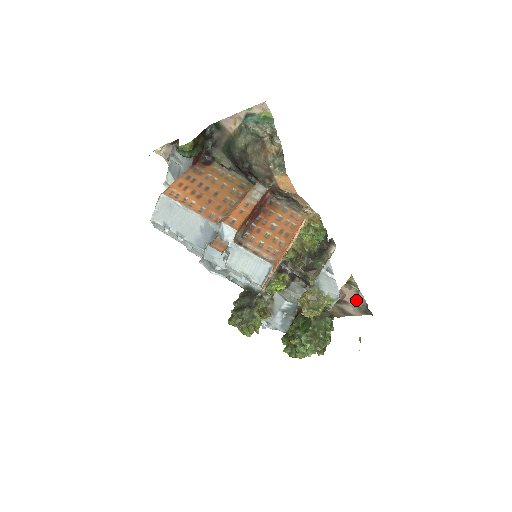
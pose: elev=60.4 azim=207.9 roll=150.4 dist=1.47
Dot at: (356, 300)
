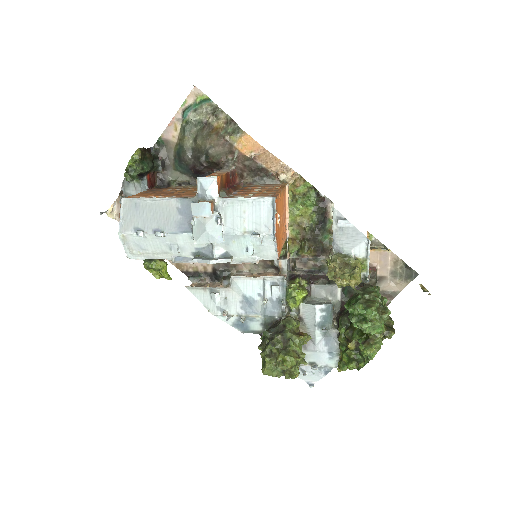
Dot at: (390, 266)
